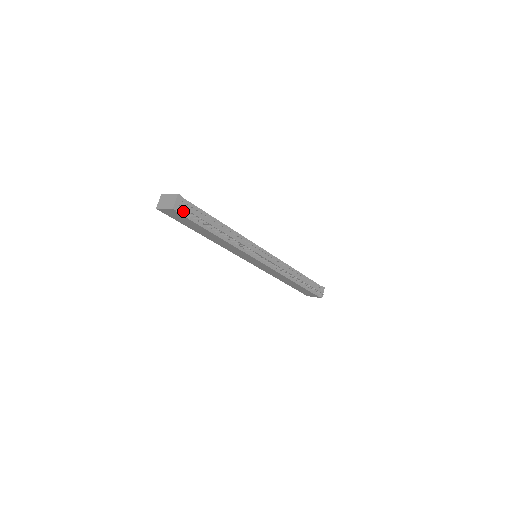
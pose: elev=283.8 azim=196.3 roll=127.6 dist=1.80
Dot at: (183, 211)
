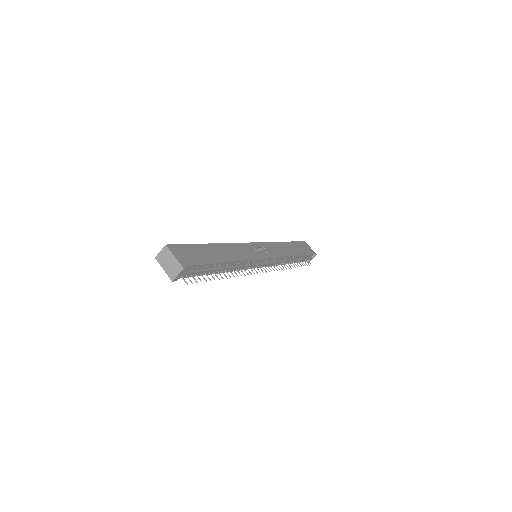
Dot at: occluded
